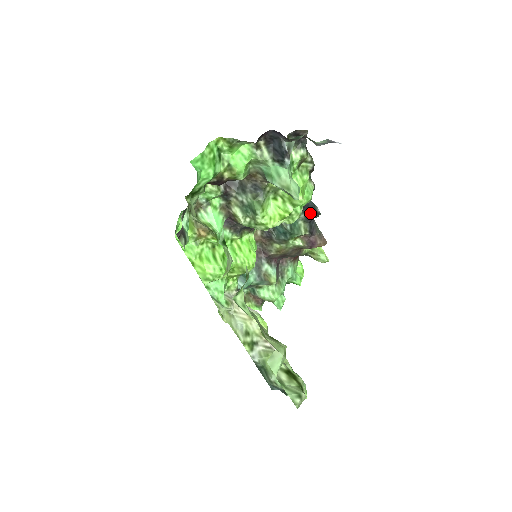
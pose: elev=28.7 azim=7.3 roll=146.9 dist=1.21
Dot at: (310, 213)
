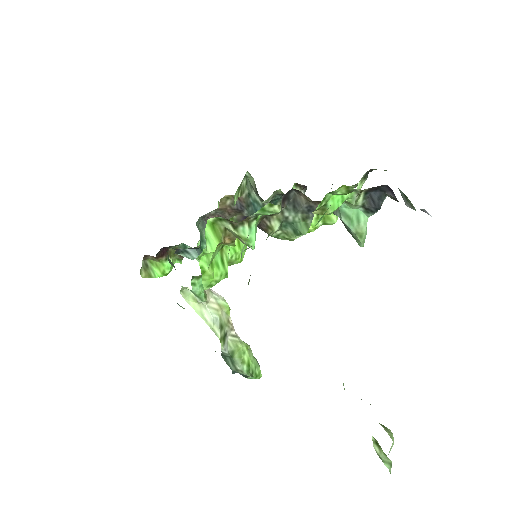
Dot at: occluded
